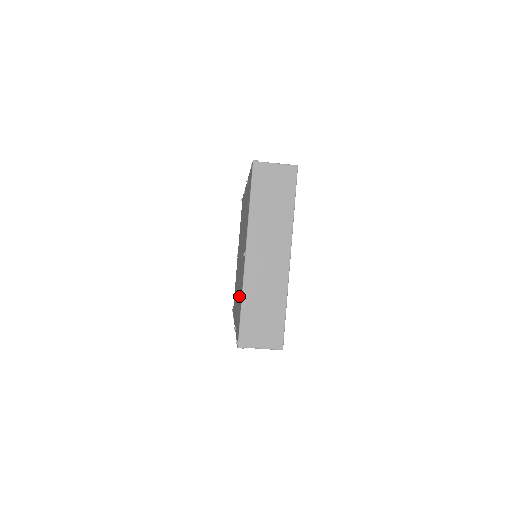
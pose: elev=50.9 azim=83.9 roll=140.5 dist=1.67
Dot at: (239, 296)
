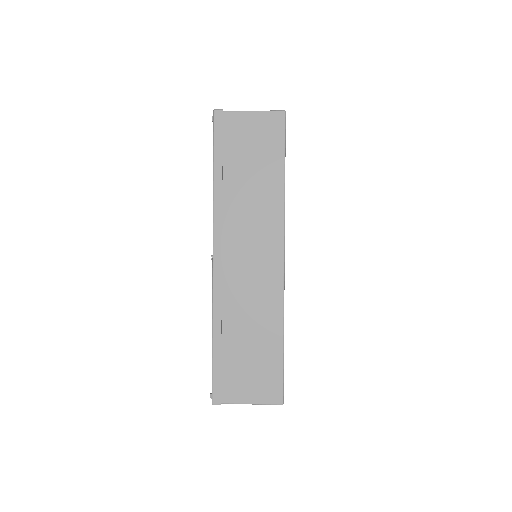
Dot at: occluded
